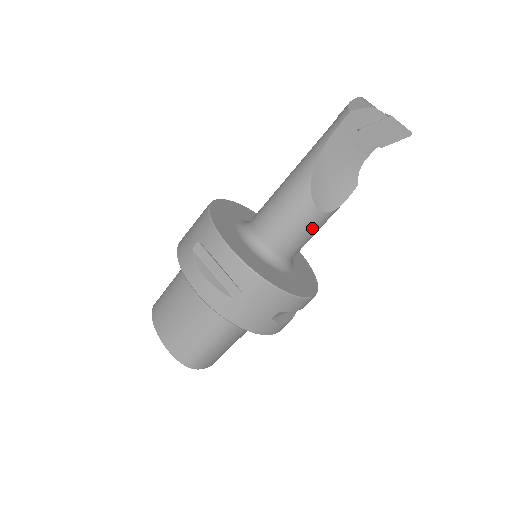
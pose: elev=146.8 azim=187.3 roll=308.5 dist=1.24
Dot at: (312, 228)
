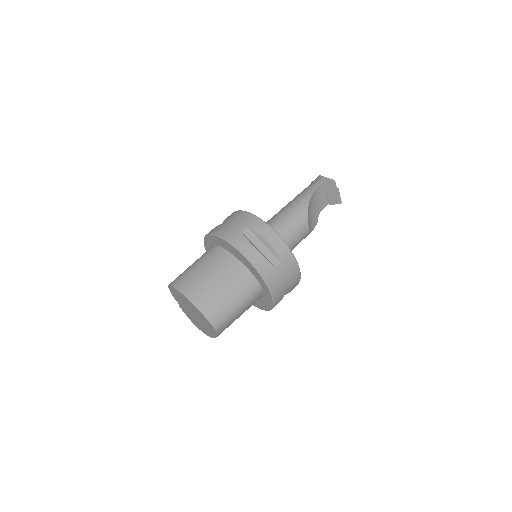
Dot at: (301, 239)
